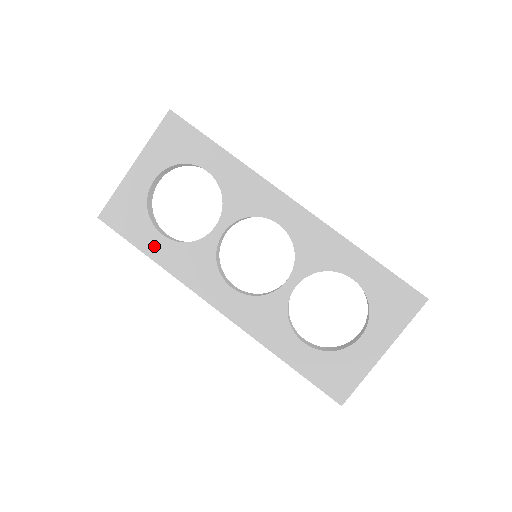
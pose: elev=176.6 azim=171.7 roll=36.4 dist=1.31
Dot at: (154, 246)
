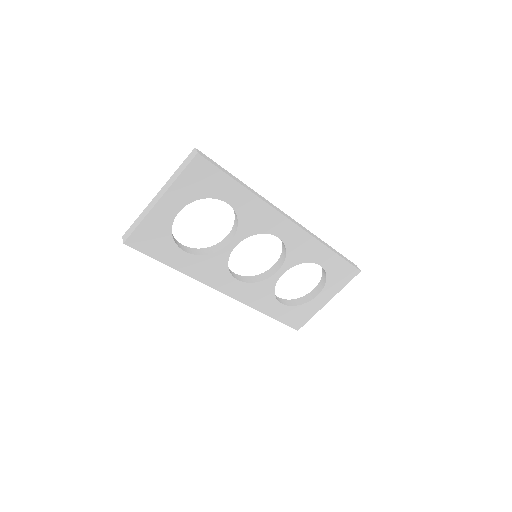
Dot at: (177, 260)
